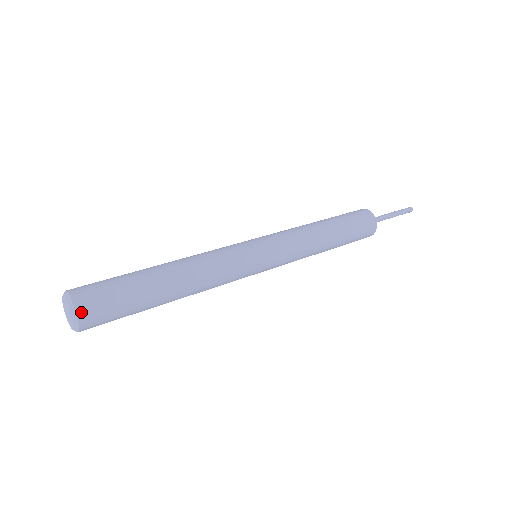
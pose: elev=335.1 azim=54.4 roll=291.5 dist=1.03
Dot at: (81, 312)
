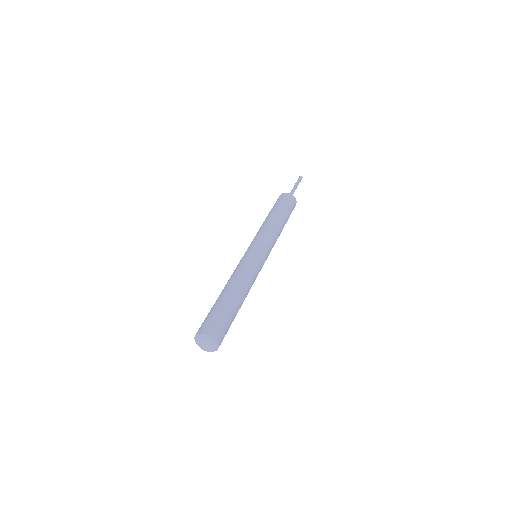
Dot at: (214, 336)
